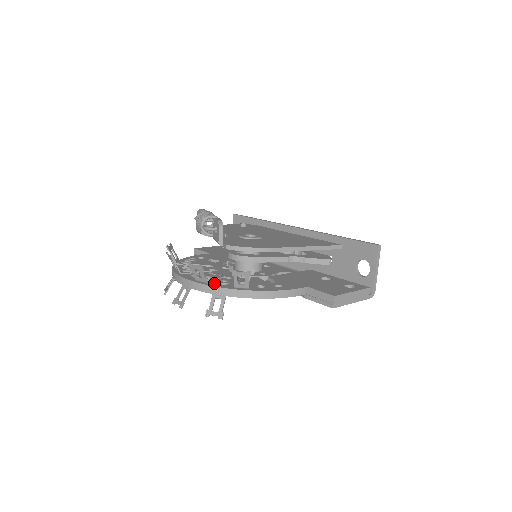
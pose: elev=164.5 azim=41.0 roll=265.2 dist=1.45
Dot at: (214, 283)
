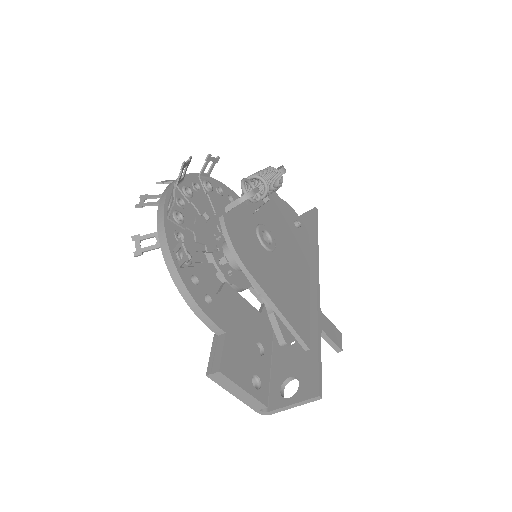
Dot at: (173, 226)
